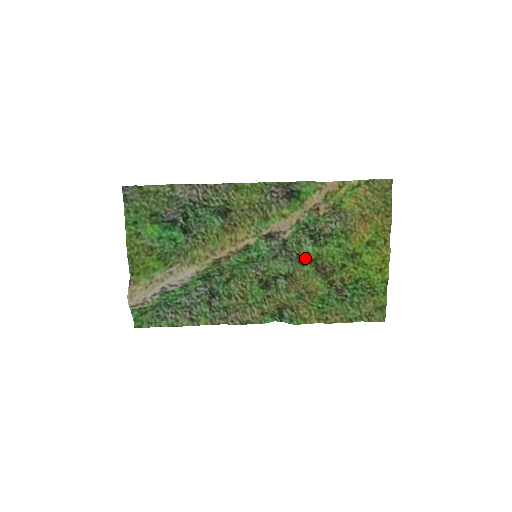
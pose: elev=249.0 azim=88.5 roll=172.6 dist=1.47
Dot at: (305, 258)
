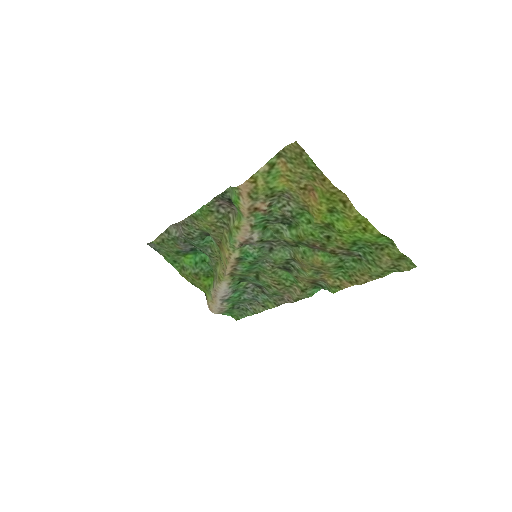
Dot at: (292, 242)
